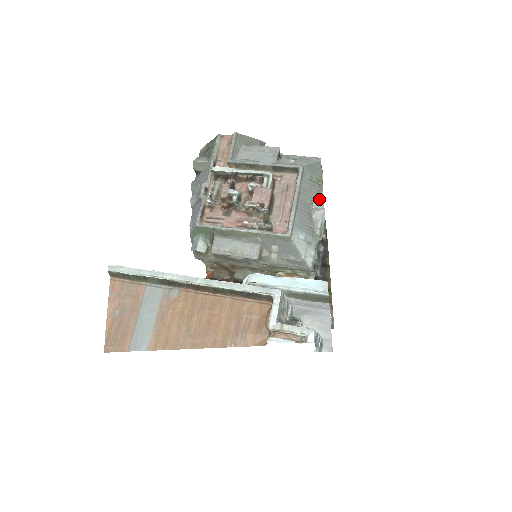
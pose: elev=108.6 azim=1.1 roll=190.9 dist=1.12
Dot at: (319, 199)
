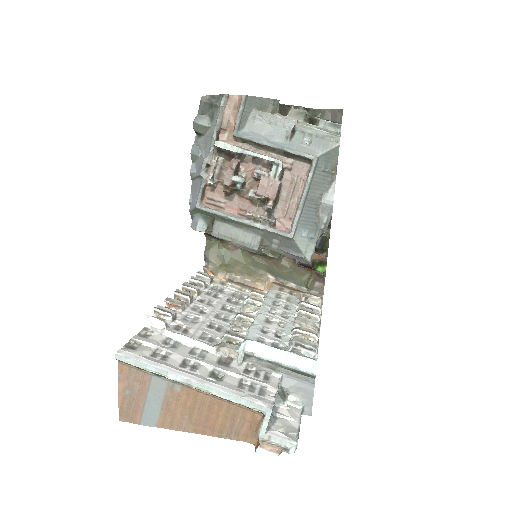
Dot at: (330, 191)
